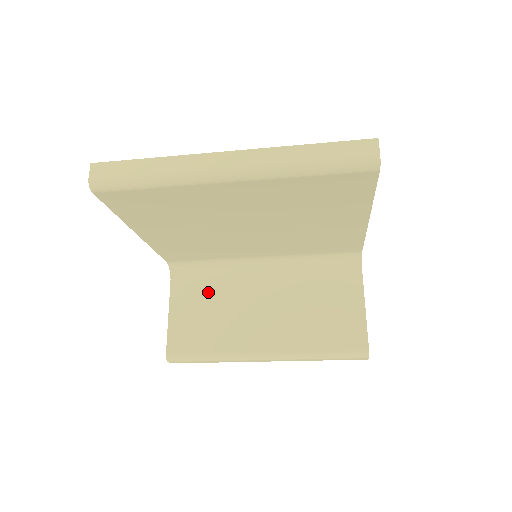
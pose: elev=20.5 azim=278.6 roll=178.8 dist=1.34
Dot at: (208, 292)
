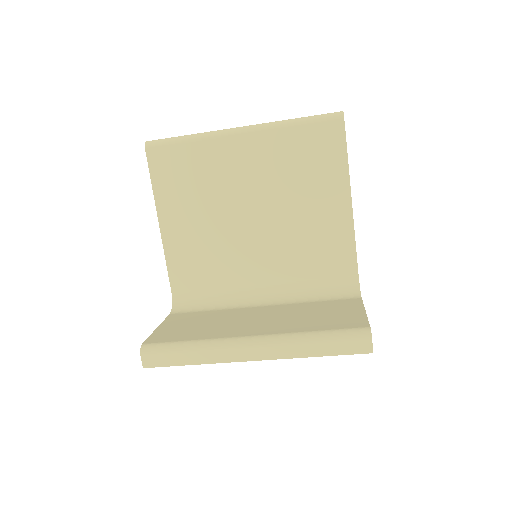
Dot at: (204, 315)
